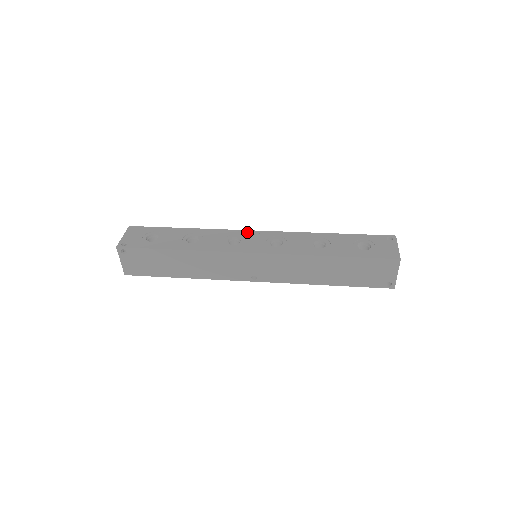
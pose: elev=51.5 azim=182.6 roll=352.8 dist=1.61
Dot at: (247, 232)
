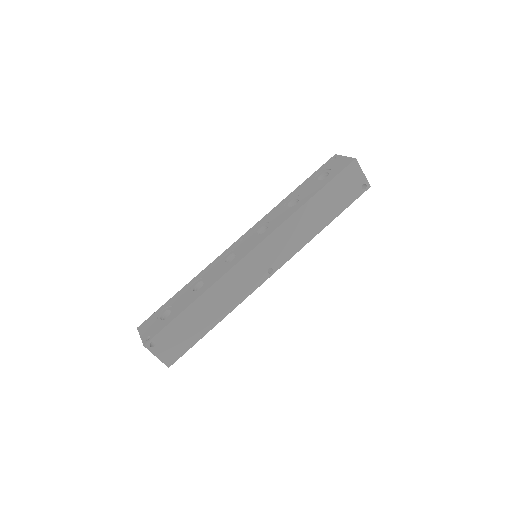
Dot at: (233, 245)
